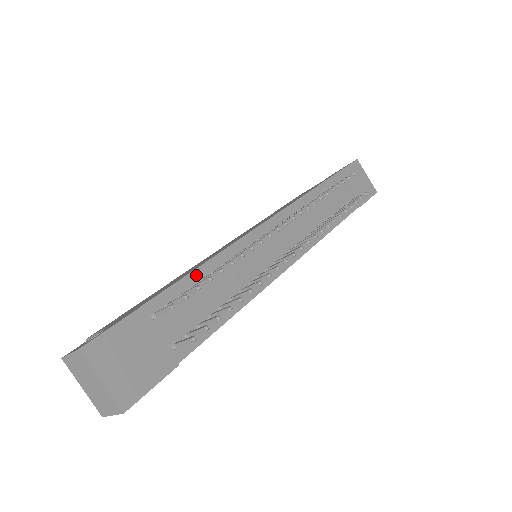
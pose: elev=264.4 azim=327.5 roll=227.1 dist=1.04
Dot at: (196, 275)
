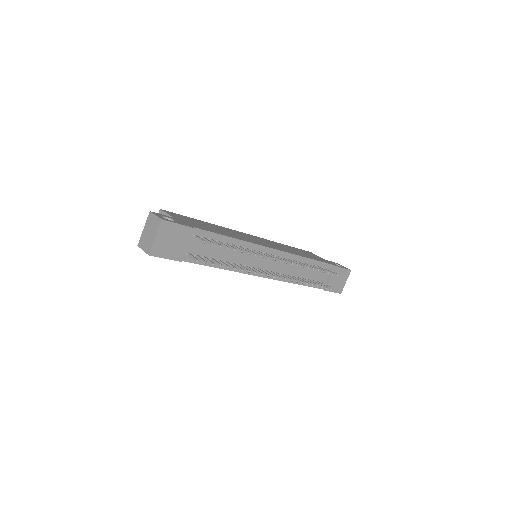
Dot at: (225, 239)
